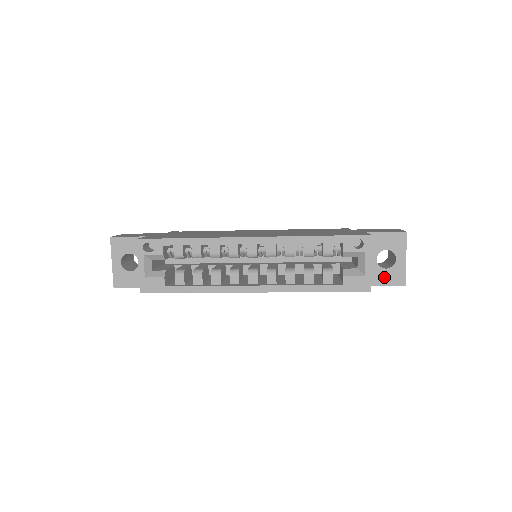
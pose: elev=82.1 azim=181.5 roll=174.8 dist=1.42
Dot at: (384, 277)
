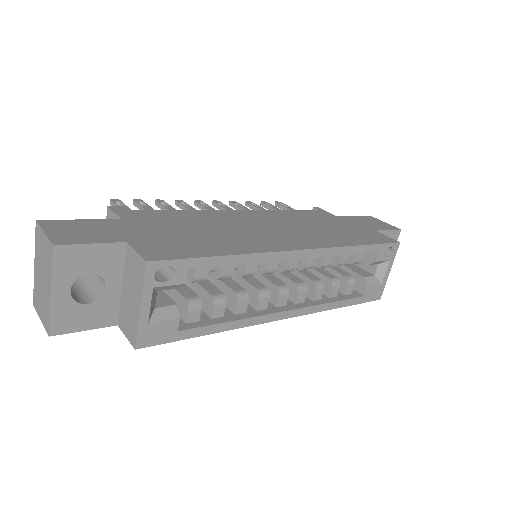
Dot at: occluded
